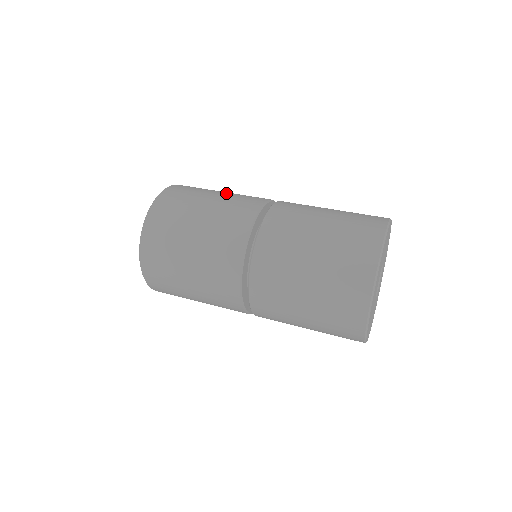
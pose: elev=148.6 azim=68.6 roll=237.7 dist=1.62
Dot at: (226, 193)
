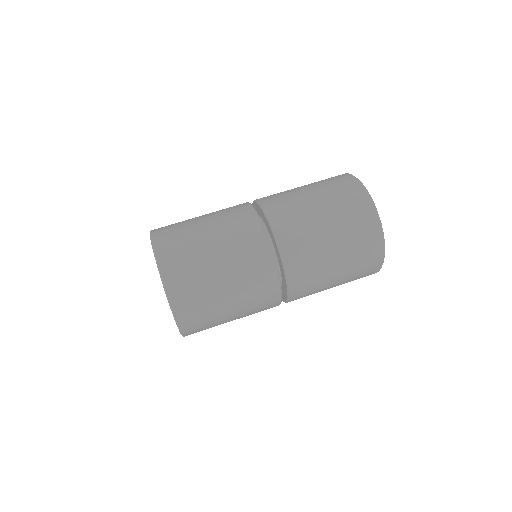
Dot at: (226, 263)
